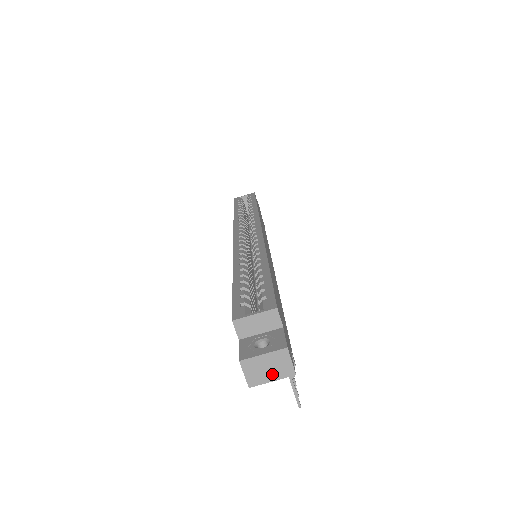
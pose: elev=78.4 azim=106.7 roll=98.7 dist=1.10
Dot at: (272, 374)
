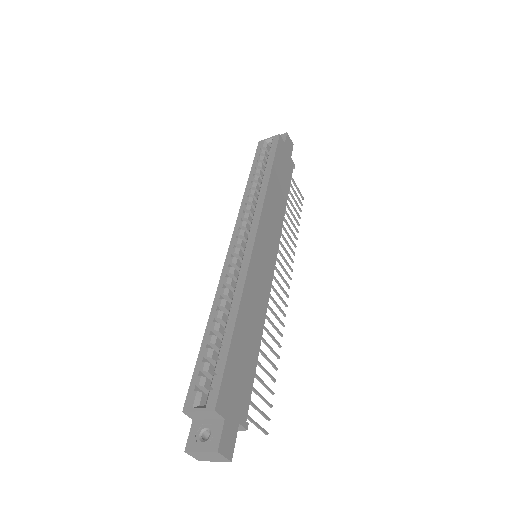
Dot at: (213, 459)
